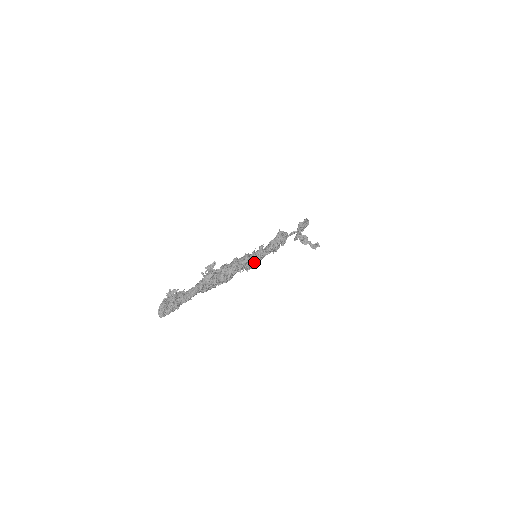
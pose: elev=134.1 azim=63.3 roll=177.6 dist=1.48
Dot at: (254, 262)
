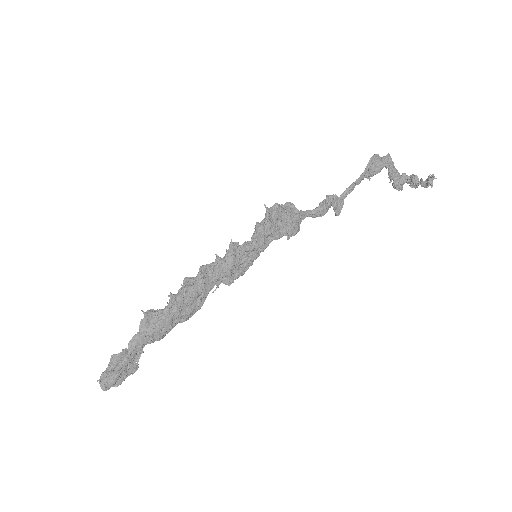
Dot at: (225, 270)
